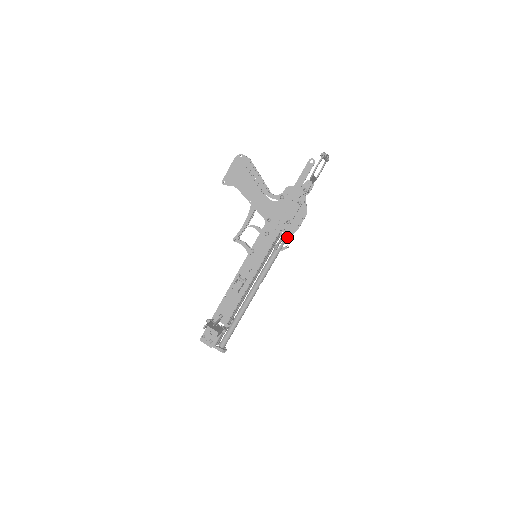
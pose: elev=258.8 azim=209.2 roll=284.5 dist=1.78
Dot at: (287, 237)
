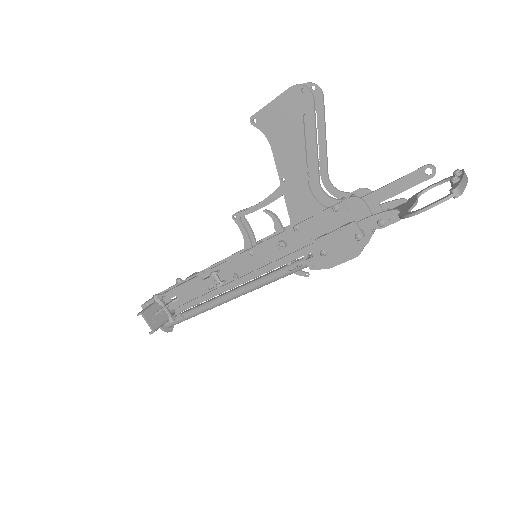
Dot at: occluded
